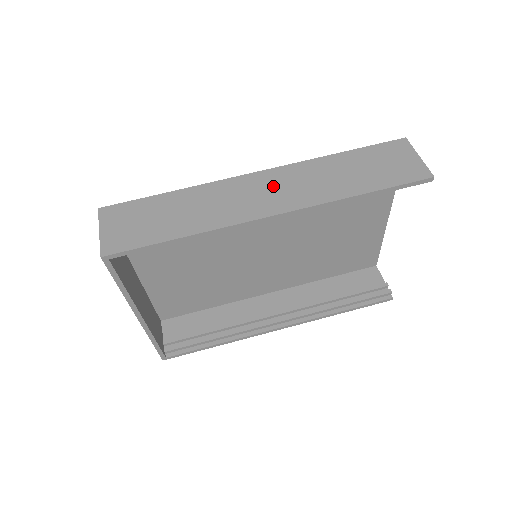
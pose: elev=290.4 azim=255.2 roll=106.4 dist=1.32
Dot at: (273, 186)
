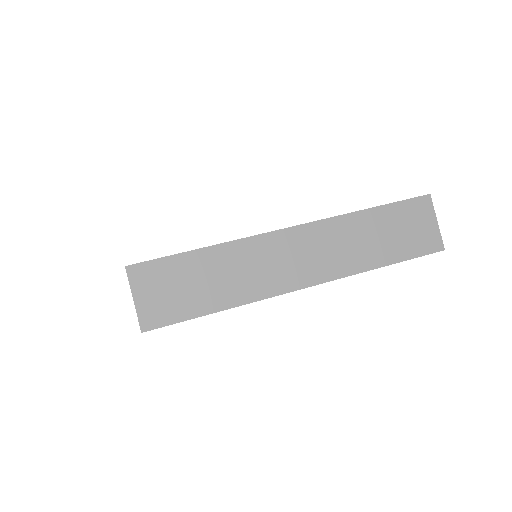
Dot at: (306, 249)
